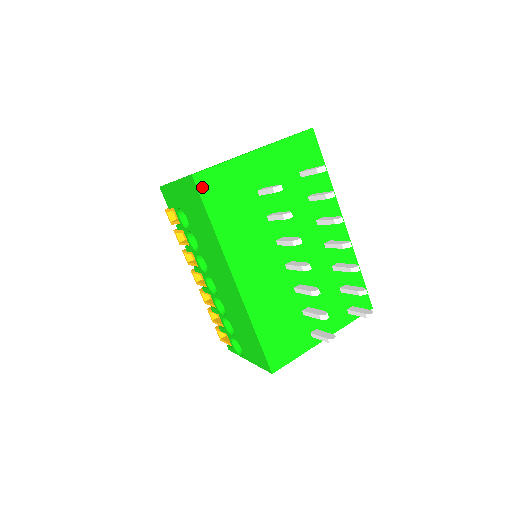
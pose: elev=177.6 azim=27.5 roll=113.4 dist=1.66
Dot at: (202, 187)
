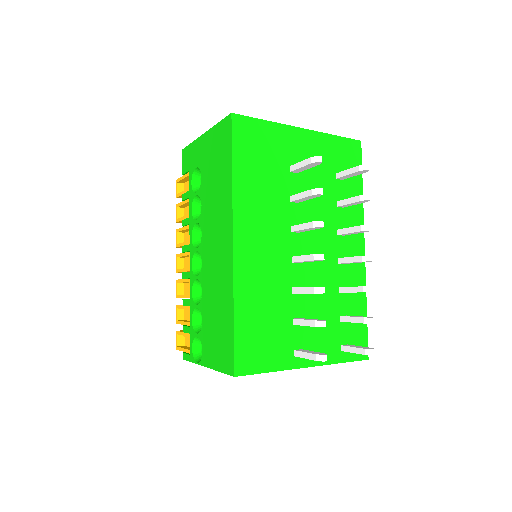
Dot at: (237, 130)
